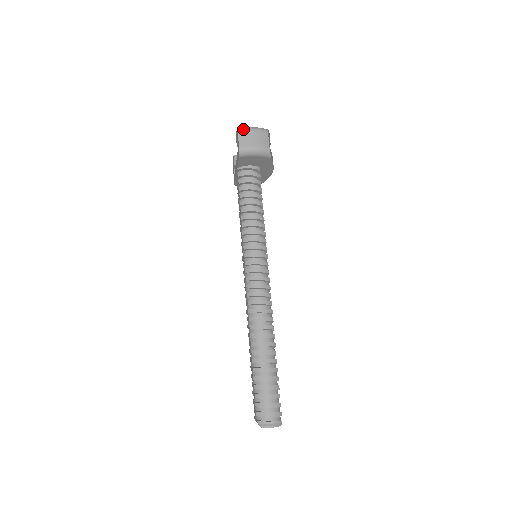
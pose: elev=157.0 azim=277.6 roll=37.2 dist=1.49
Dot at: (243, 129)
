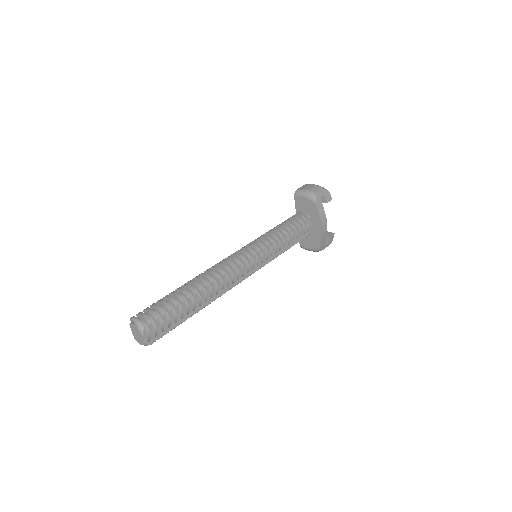
Dot at: (310, 184)
